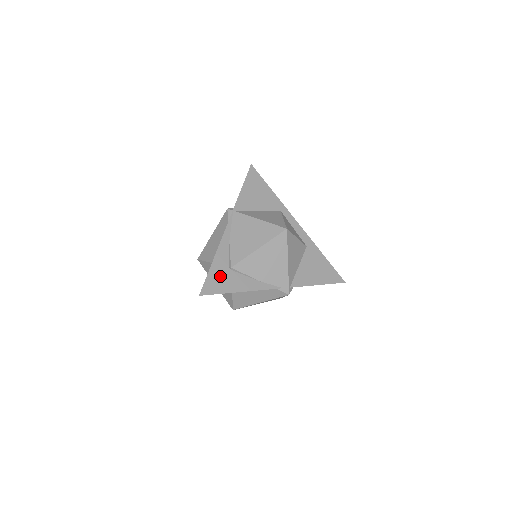
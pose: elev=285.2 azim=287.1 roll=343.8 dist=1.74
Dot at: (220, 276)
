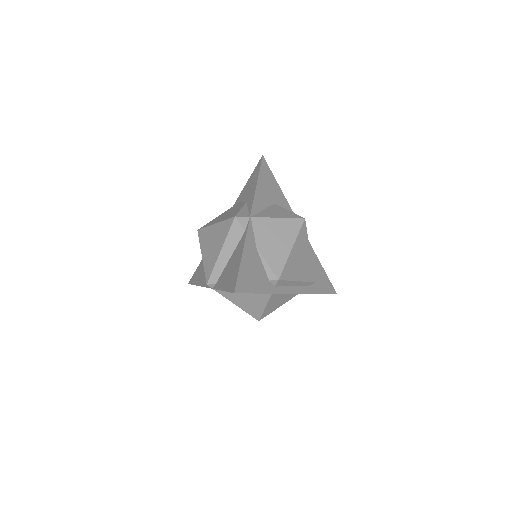
Dot at: occluded
